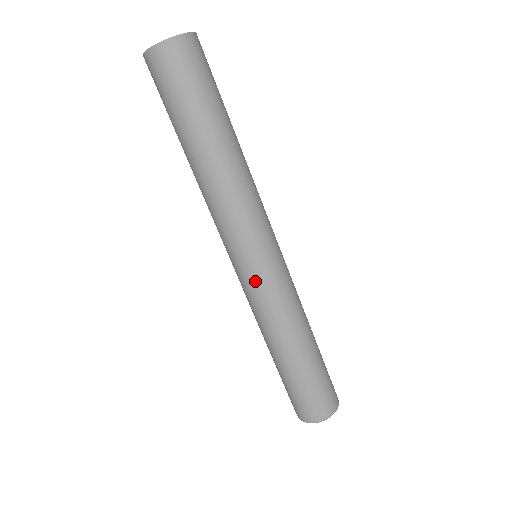
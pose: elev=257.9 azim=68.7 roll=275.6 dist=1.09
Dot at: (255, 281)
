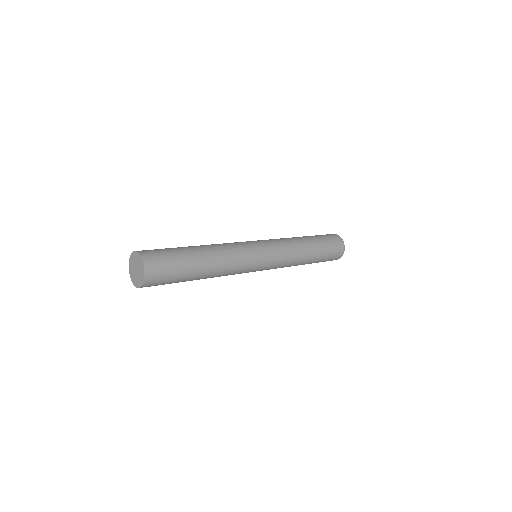
Dot at: occluded
